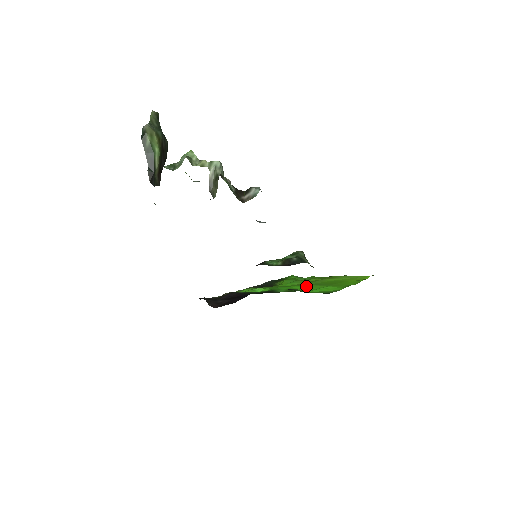
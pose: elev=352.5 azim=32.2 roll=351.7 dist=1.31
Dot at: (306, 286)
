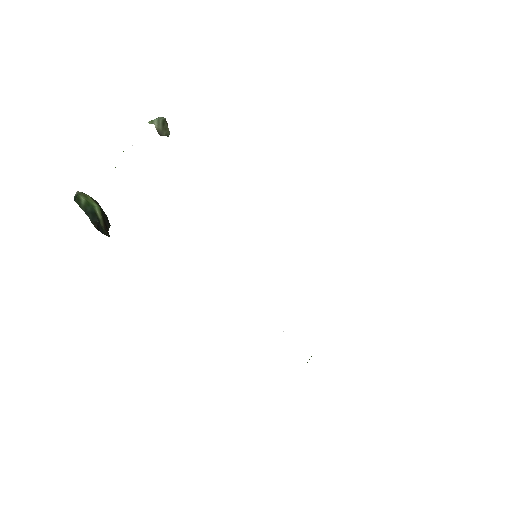
Dot at: occluded
